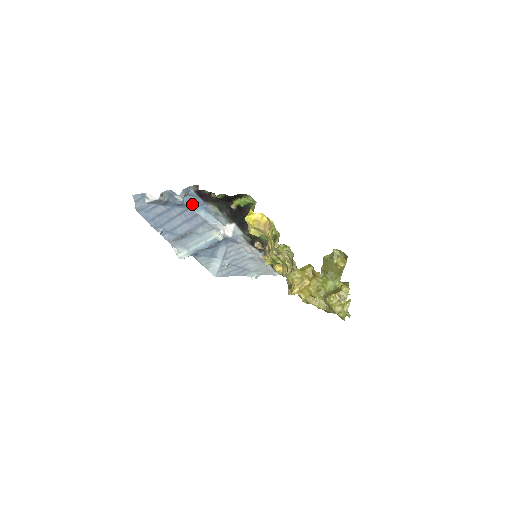
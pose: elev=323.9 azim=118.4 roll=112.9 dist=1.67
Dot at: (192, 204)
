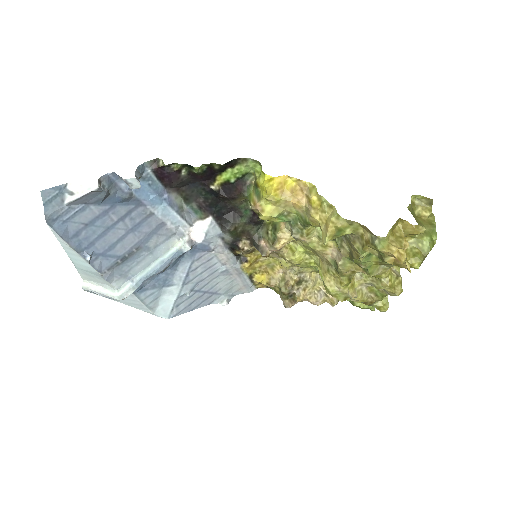
Dot at: (145, 195)
